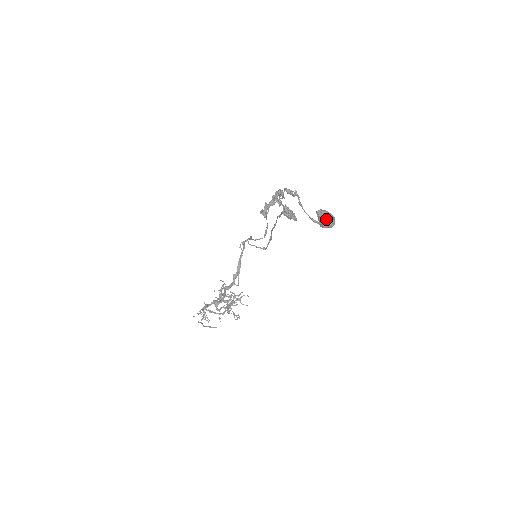
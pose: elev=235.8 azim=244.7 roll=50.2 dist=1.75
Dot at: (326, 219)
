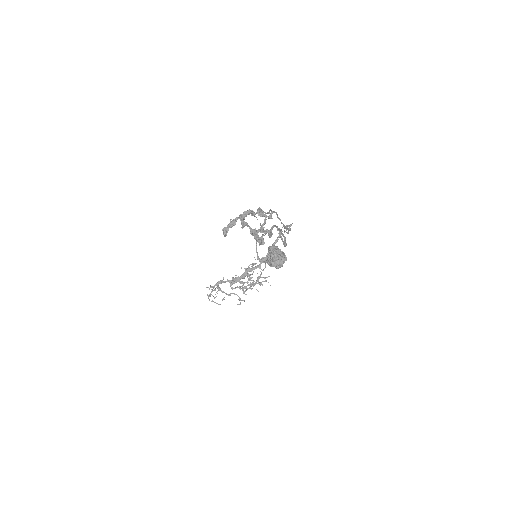
Dot at: (270, 259)
